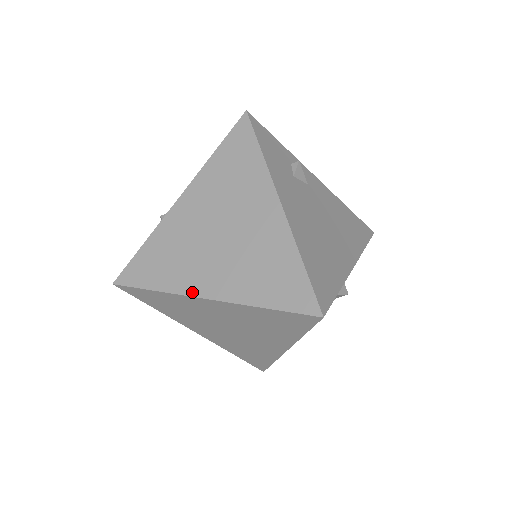
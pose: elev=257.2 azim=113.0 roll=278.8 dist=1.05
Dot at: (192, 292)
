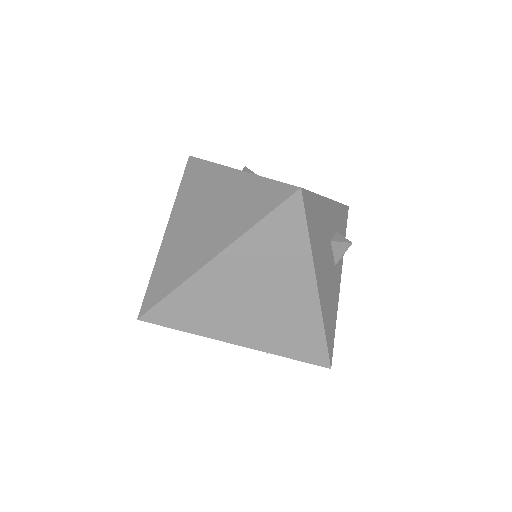
Dot at: (199, 266)
